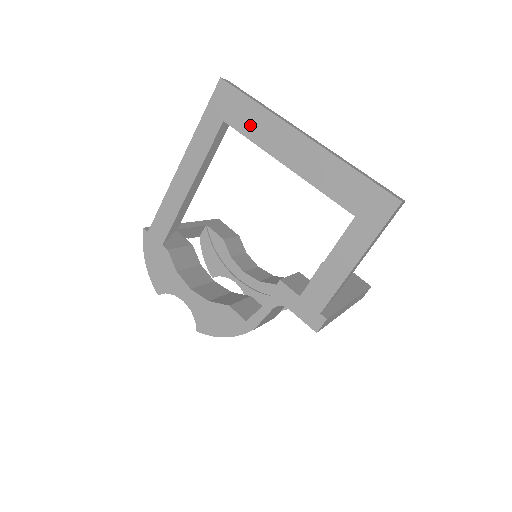
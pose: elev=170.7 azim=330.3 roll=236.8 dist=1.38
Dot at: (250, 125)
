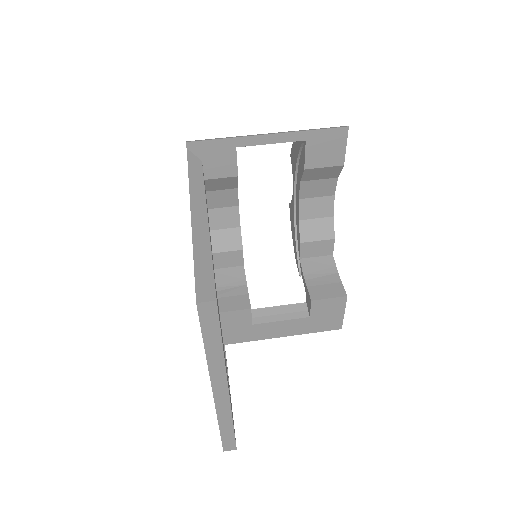
Dot at: occluded
